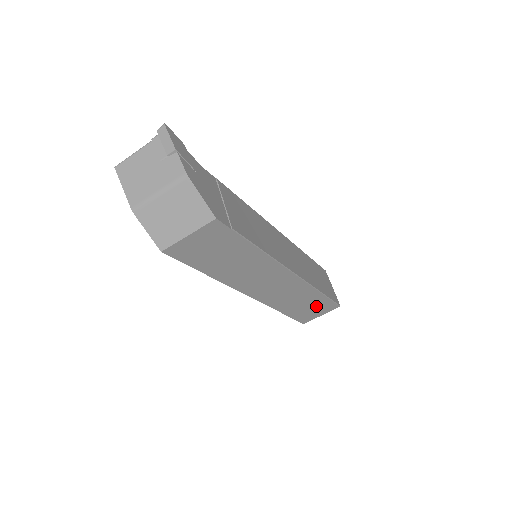
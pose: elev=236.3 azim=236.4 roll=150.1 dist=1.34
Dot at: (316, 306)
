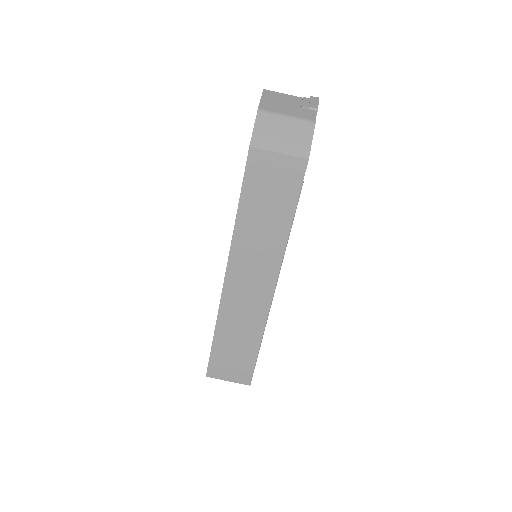
Dot at: (239, 360)
